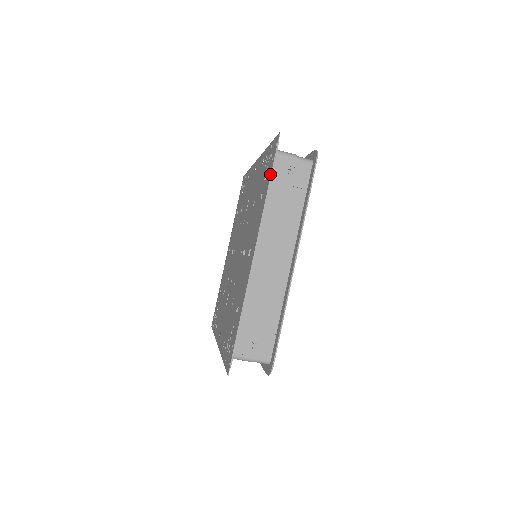
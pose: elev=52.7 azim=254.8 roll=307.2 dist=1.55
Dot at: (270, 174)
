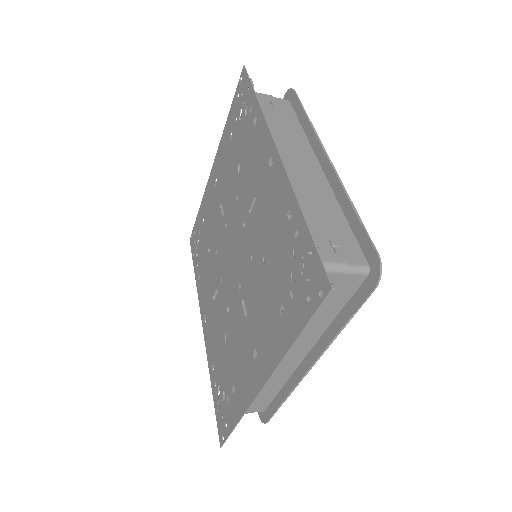
Dot at: (302, 326)
